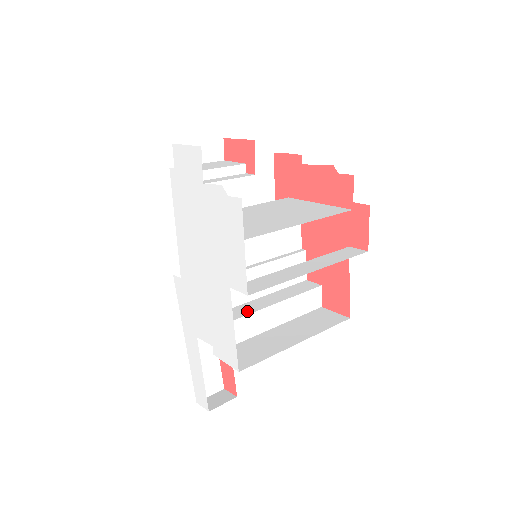
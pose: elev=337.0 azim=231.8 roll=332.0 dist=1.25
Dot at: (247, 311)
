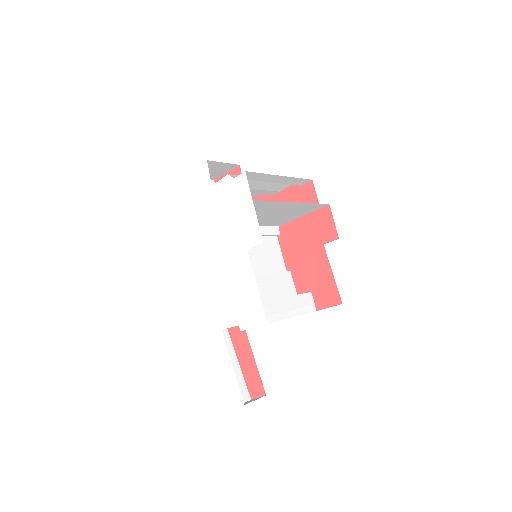
Dot at: occluded
